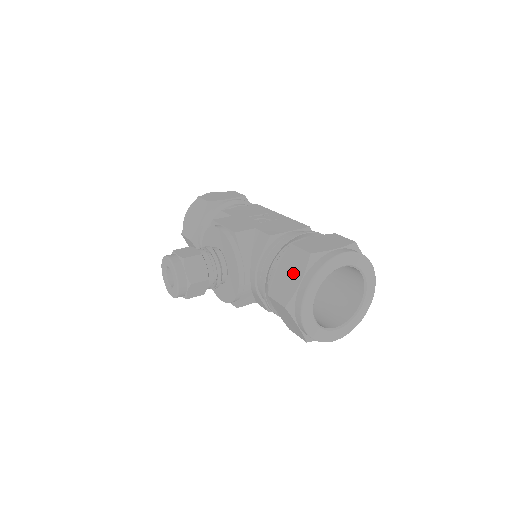
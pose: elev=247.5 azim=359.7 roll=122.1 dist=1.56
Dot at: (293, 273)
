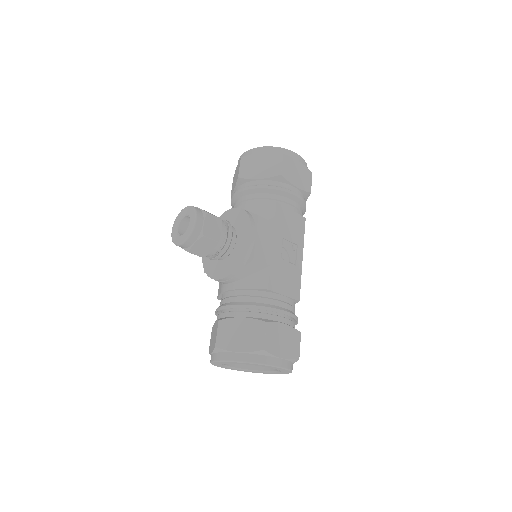
Dot at: (243, 340)
